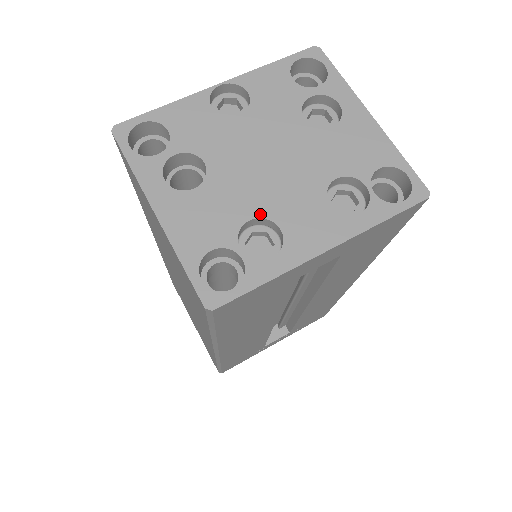
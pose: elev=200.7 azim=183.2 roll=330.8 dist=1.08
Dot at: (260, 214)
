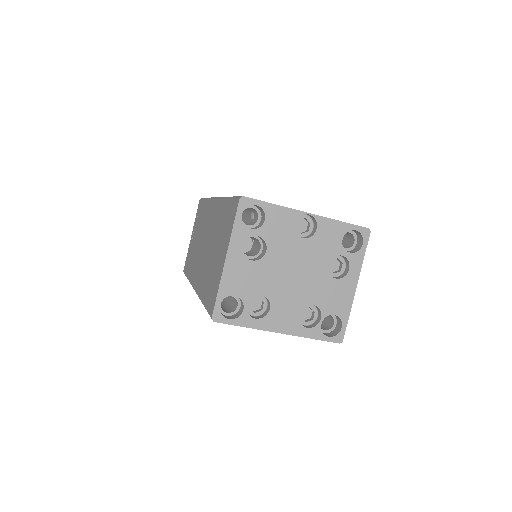
Dot at: (268, 295)
